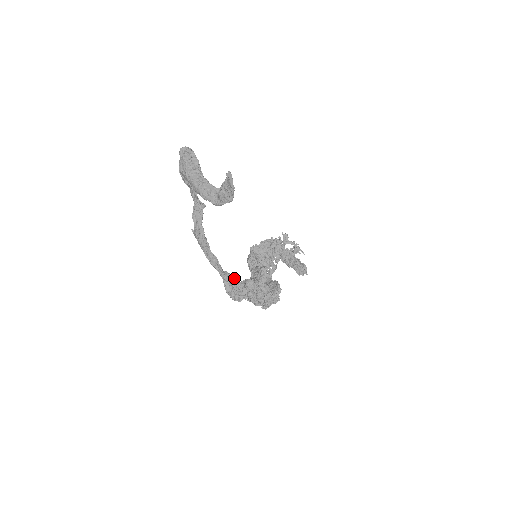
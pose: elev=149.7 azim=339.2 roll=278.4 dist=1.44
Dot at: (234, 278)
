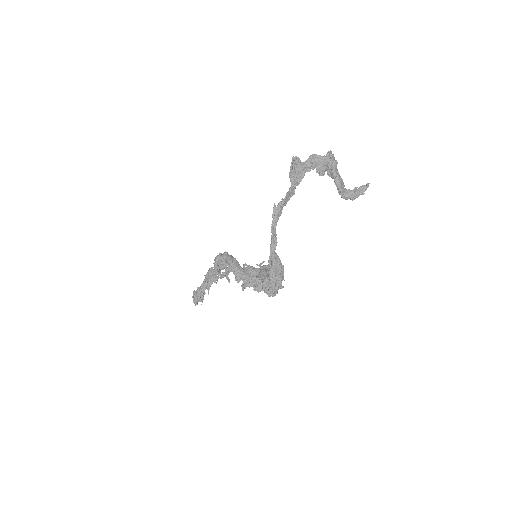
Dot at: (279, 258)
